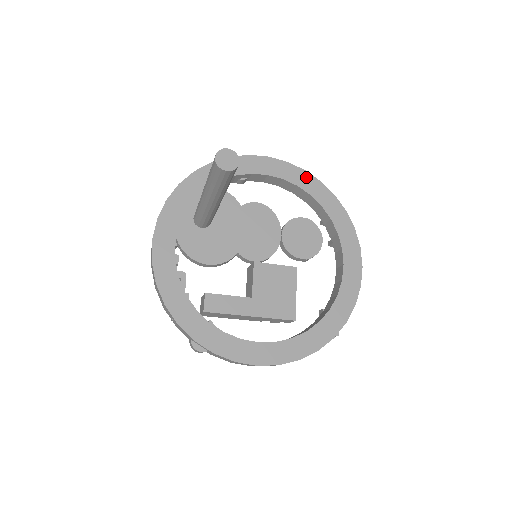
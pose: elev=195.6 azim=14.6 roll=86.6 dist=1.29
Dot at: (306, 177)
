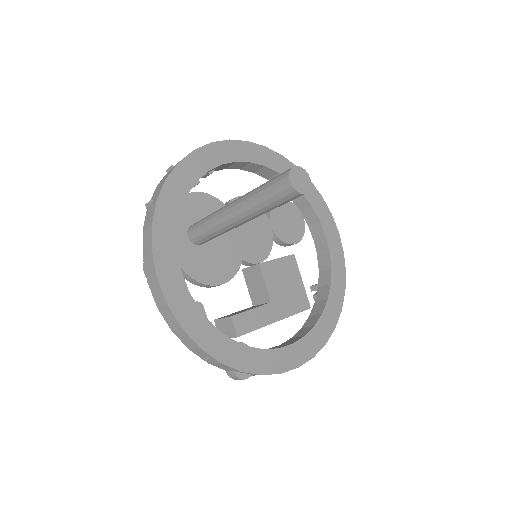
Dot at: (269, 154)
